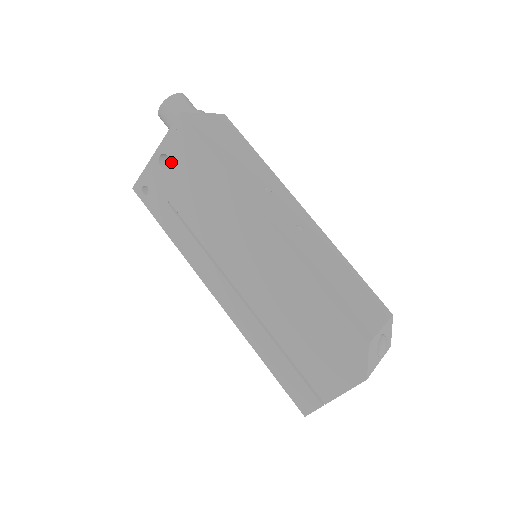
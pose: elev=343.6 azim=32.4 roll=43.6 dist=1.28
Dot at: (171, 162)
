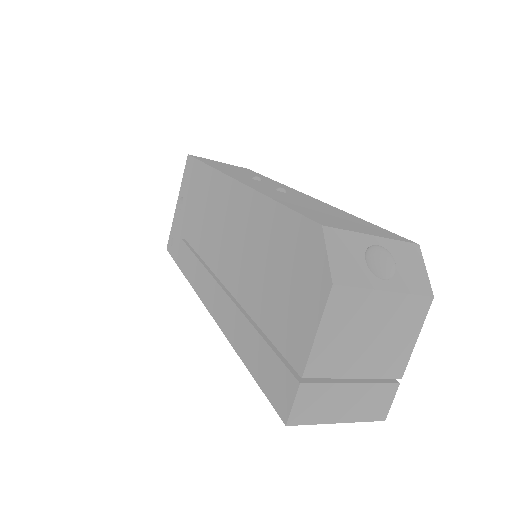
Dot at: (184, 199)
